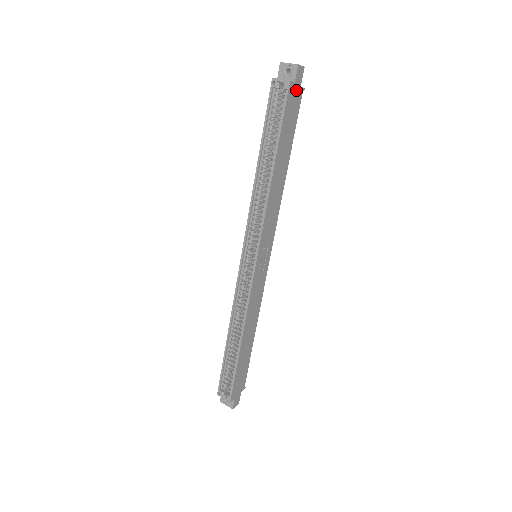
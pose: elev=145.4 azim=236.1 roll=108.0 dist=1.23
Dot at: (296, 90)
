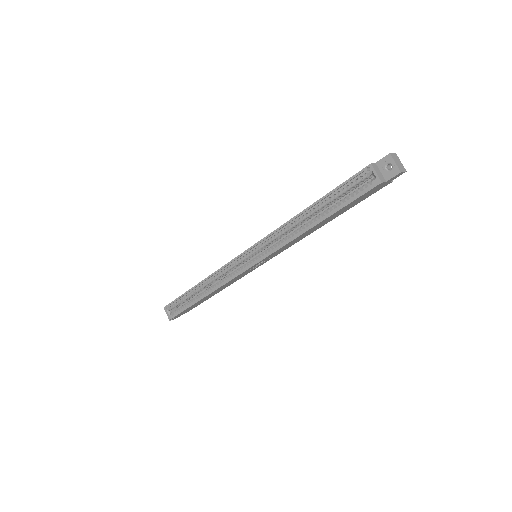
Dot at: (383, 185)
